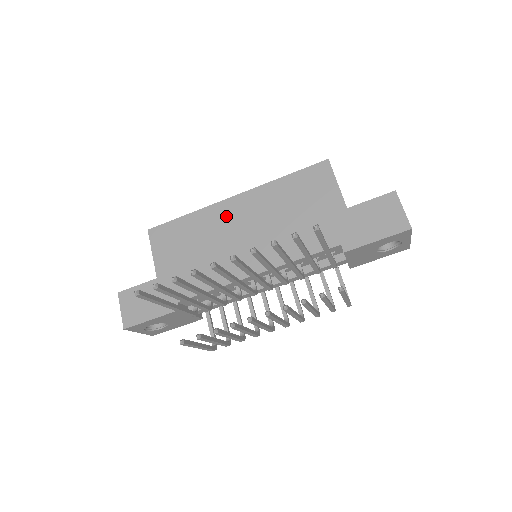
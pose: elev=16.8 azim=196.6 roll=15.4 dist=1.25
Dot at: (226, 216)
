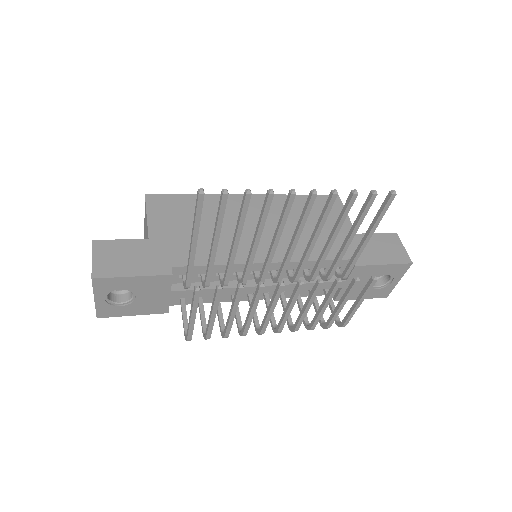
Dot at: (238, 207)
